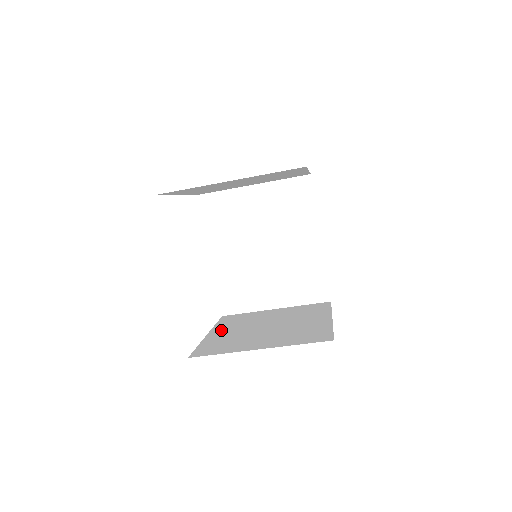
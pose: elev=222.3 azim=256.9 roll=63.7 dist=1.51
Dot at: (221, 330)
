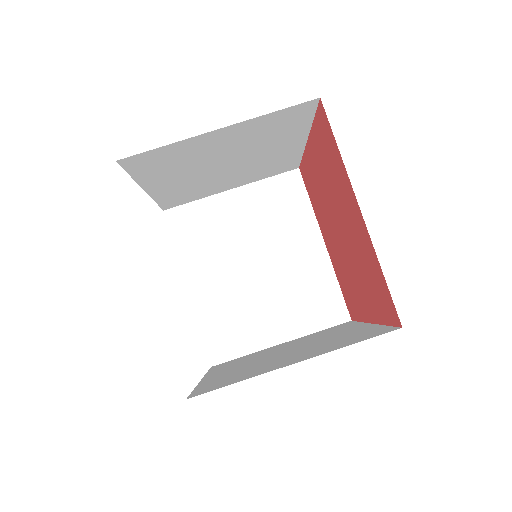
Dot at: (219, 372)
